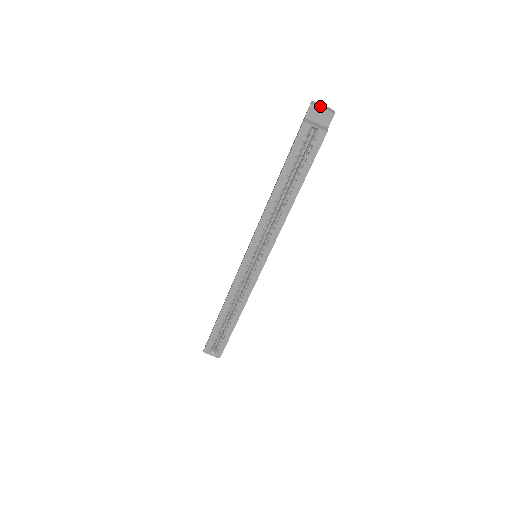
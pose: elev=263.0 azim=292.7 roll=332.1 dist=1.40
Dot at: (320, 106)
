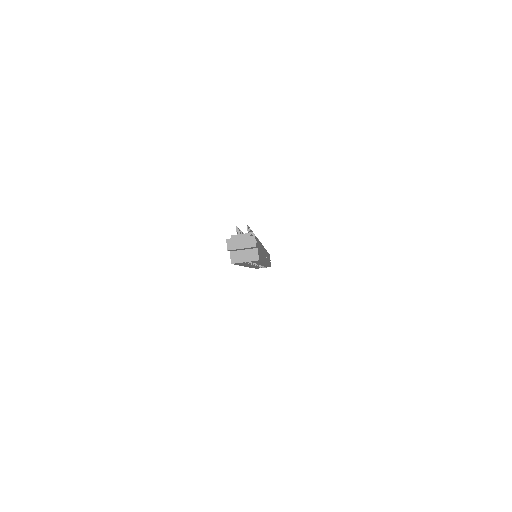
Dot at: (238, 246)
